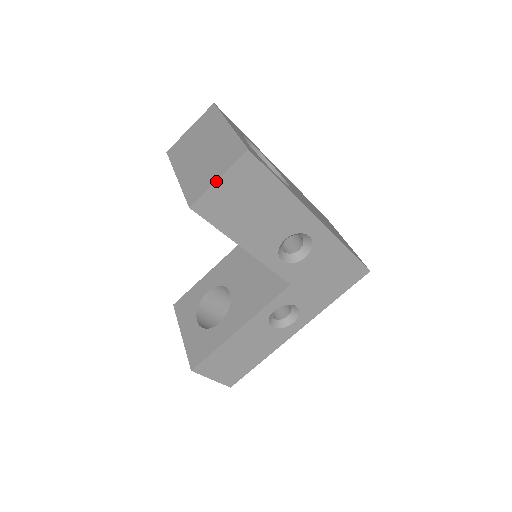
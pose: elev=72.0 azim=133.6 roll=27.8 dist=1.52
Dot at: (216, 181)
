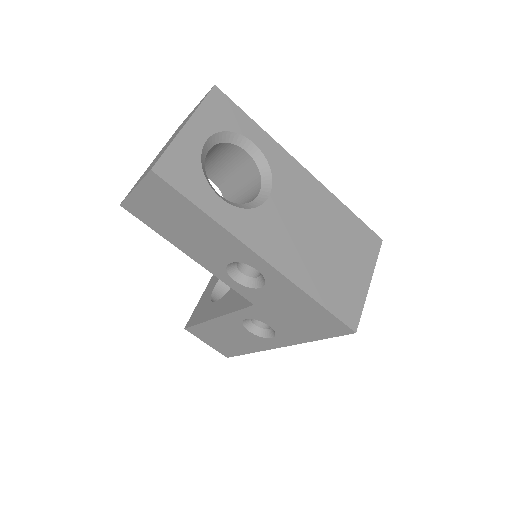
Dot at: (133, 190)
